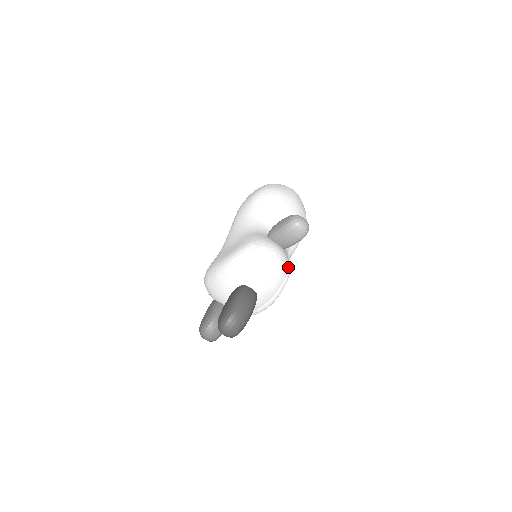
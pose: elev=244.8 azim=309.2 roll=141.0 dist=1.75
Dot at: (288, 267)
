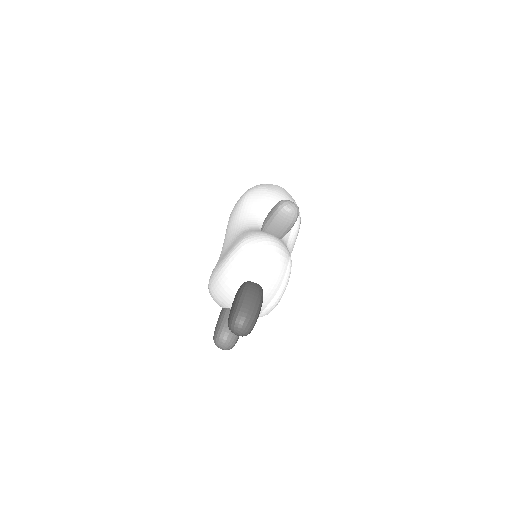
Dot at: (288, 255)
